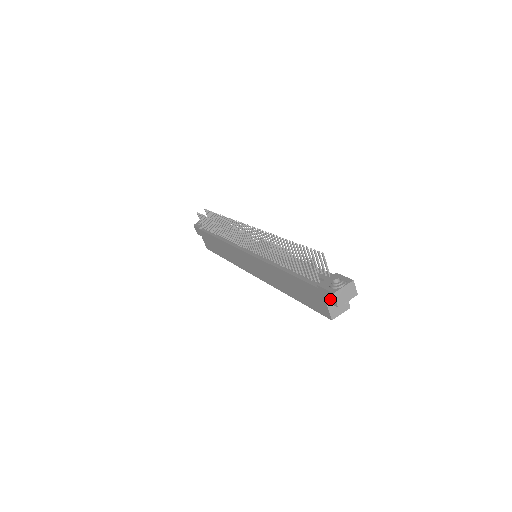
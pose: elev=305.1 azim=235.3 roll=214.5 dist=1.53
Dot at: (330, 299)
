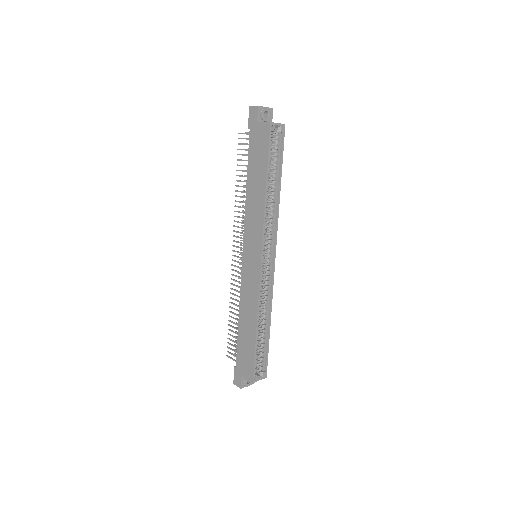
Dot at: (254, 114)
